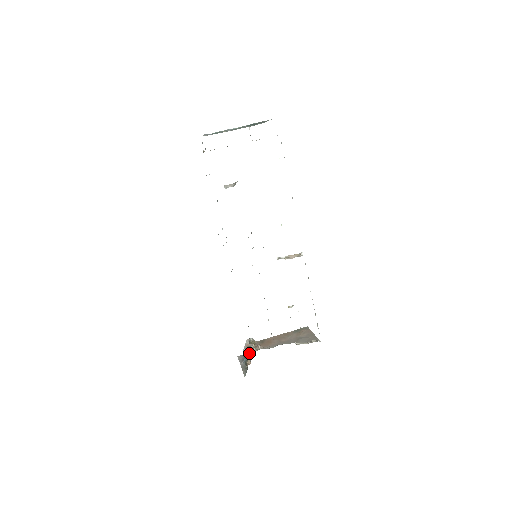
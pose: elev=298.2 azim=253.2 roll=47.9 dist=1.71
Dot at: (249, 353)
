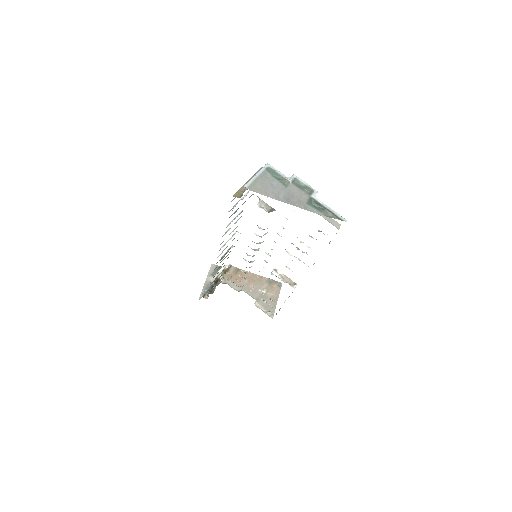
Dot at: occluded
